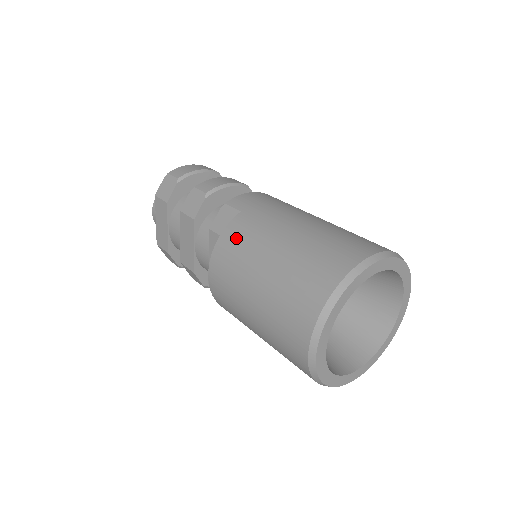
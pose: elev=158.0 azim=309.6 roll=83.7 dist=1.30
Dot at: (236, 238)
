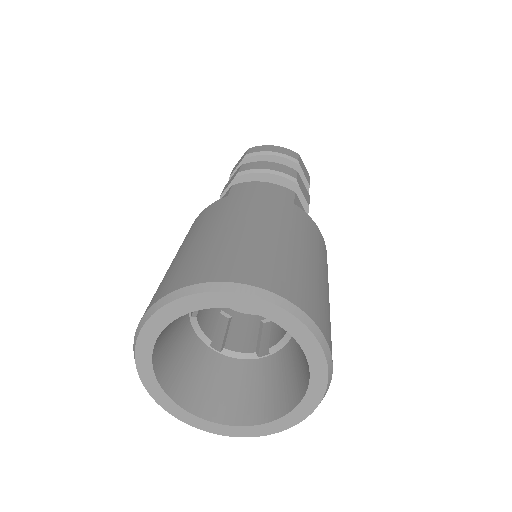
Dot at: (198, 220)
